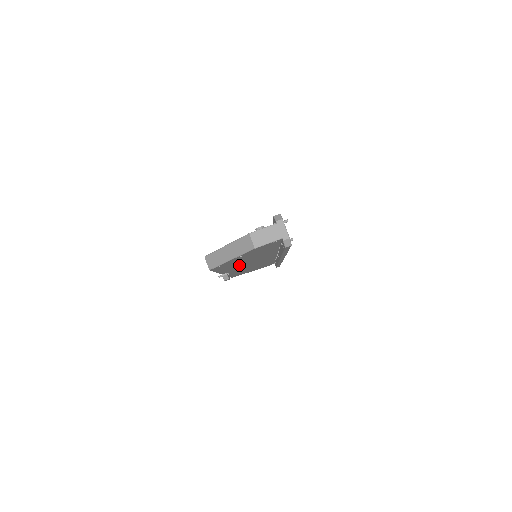
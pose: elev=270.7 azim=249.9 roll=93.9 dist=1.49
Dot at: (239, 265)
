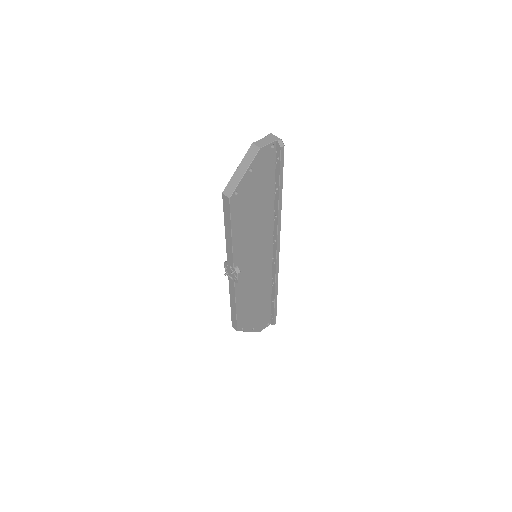
Dot at: (247, 236)
